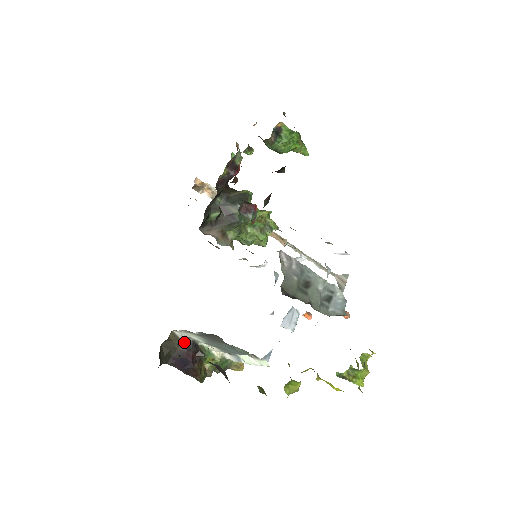
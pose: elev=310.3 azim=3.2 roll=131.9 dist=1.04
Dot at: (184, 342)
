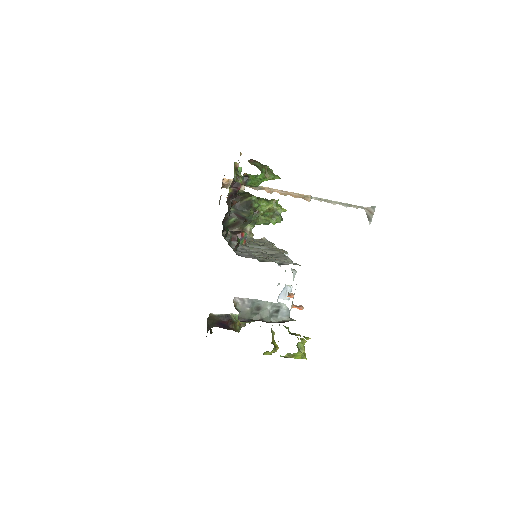
Dot at: (220, 316)
